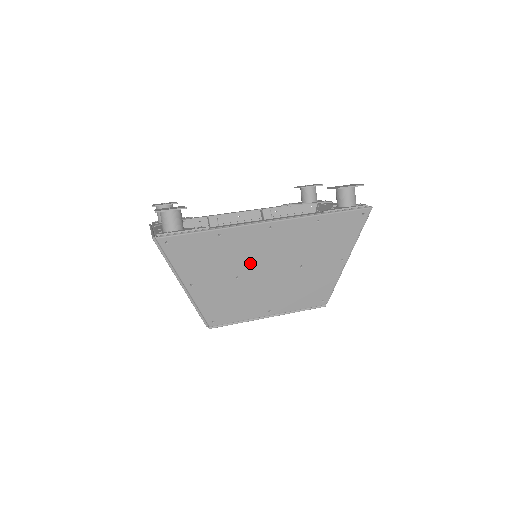
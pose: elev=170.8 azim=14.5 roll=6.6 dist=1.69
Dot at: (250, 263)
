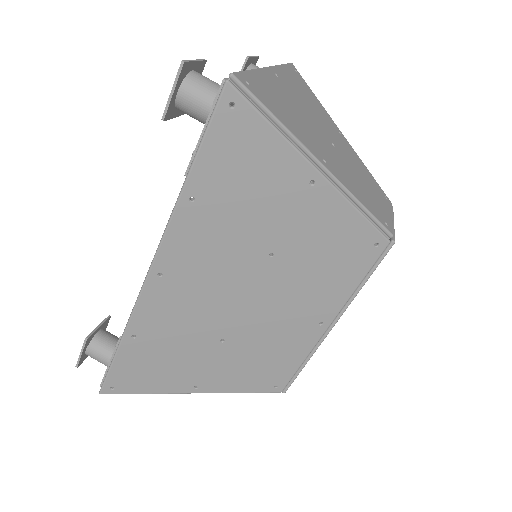
Dot at: (209, 319)
